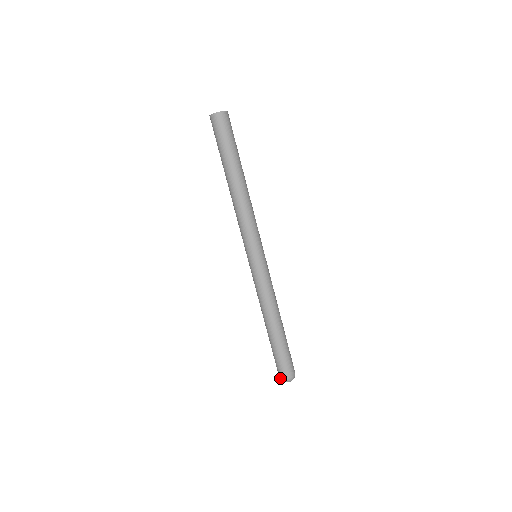
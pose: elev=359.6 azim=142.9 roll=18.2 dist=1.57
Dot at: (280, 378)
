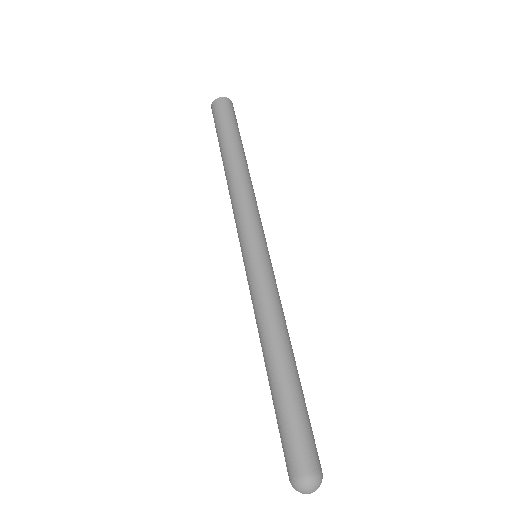
Dot at: (297, 478)
